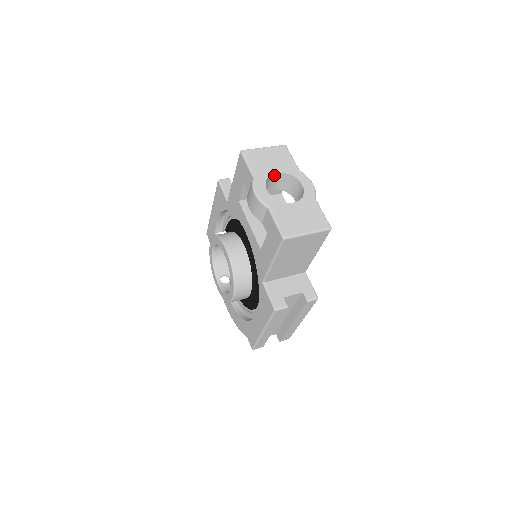
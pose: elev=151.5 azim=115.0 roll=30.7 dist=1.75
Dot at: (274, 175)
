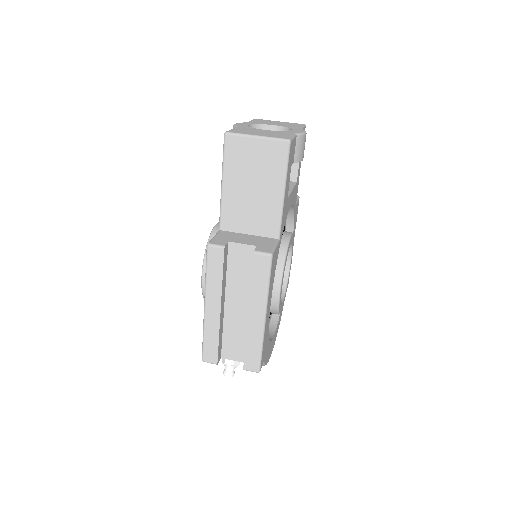
Dot at: (271, 128)
